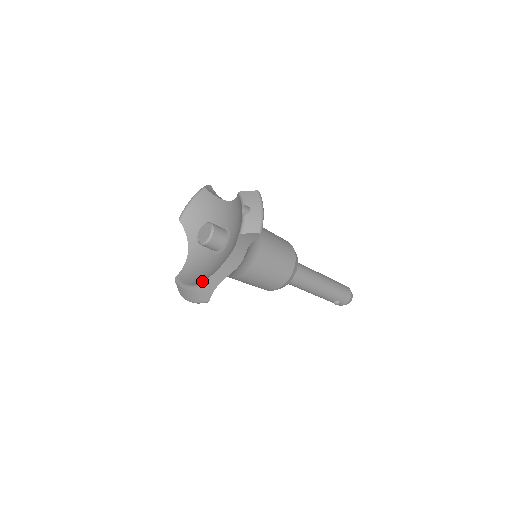
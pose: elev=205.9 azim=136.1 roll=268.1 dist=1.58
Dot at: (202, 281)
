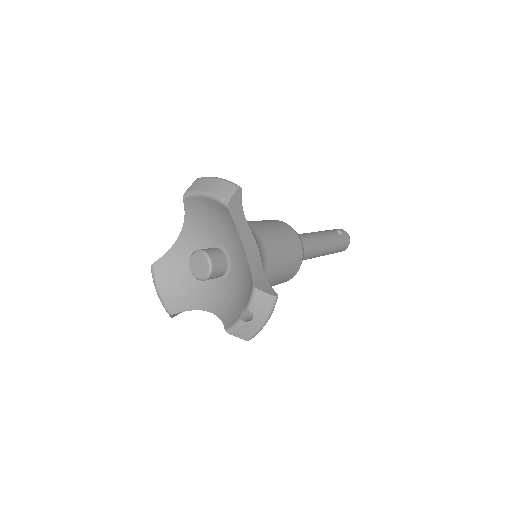
Dot at: (174, 308)
